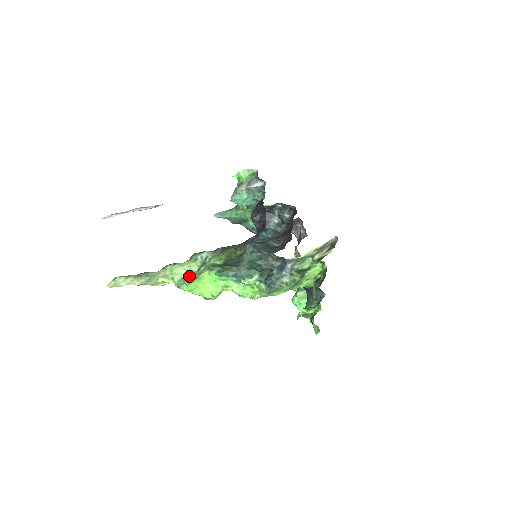
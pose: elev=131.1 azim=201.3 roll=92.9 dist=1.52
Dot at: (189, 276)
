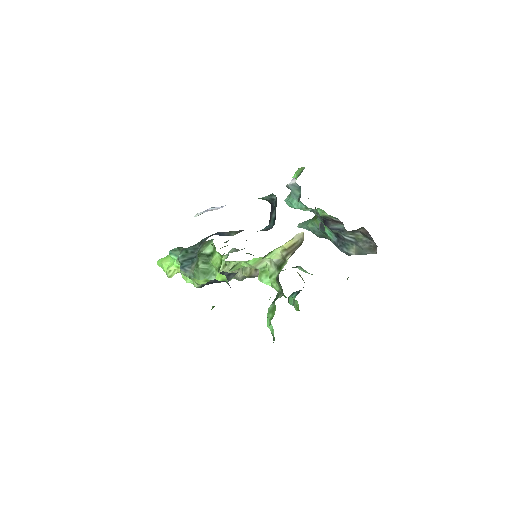
Dot at: occluded
